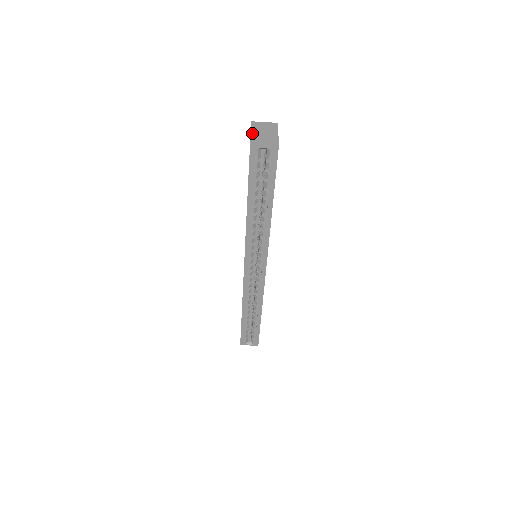
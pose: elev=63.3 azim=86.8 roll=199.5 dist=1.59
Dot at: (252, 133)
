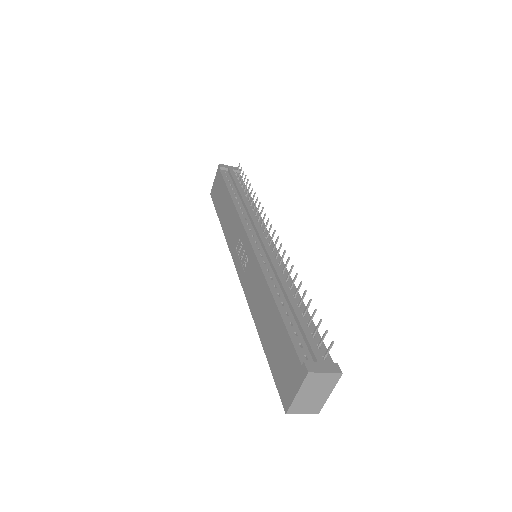
Dot at: (298, 395)
